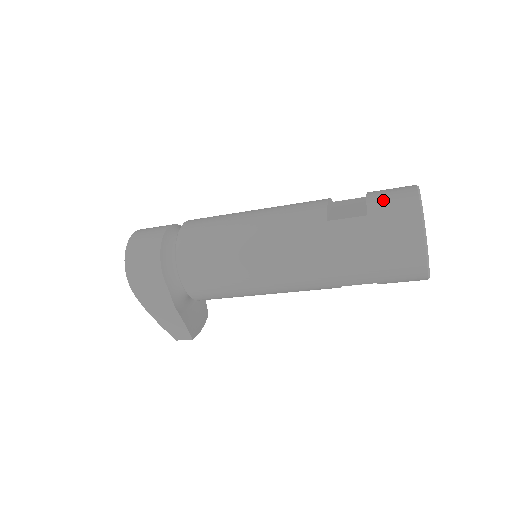
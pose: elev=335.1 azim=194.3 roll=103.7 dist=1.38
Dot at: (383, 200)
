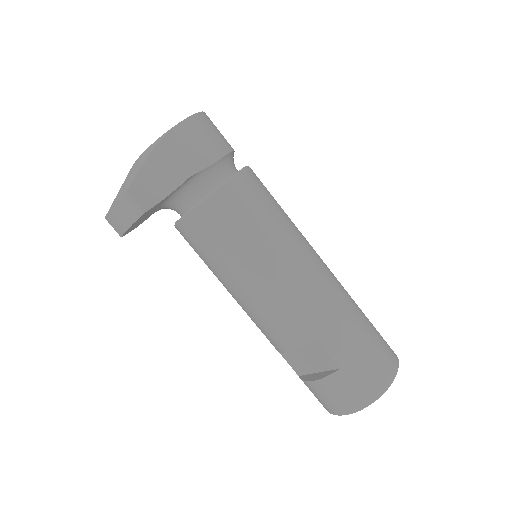
Dot at: occluded
